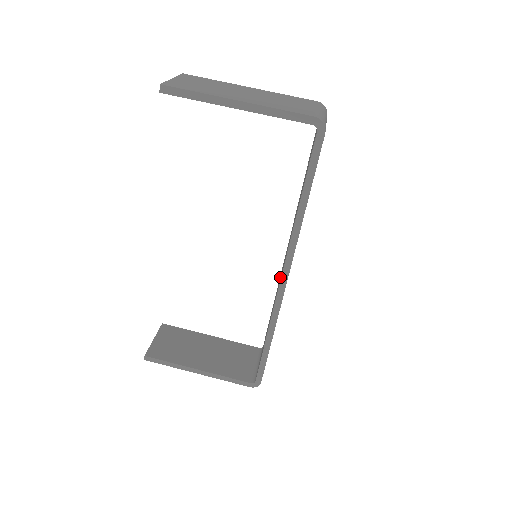
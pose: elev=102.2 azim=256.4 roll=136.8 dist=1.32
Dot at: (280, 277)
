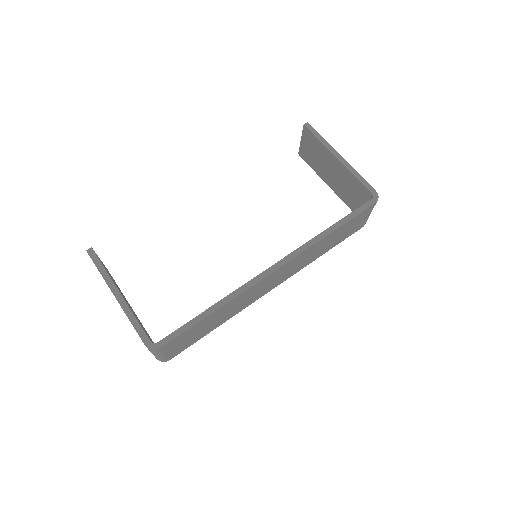
Dot at: occluded
